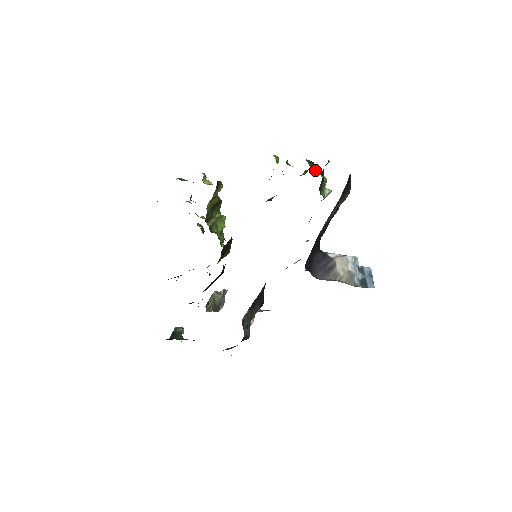
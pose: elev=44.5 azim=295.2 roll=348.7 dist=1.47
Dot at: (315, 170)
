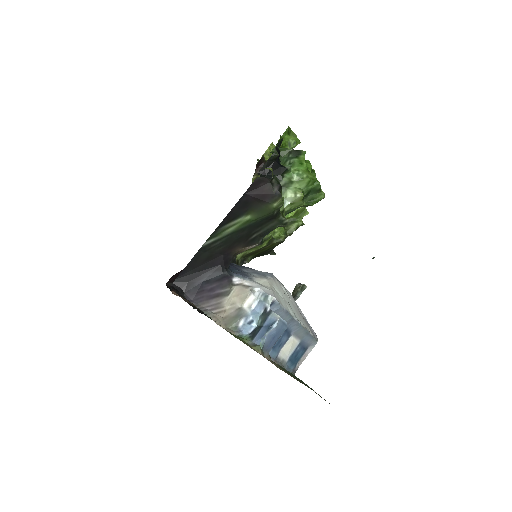
Dot at: (287, 163)
